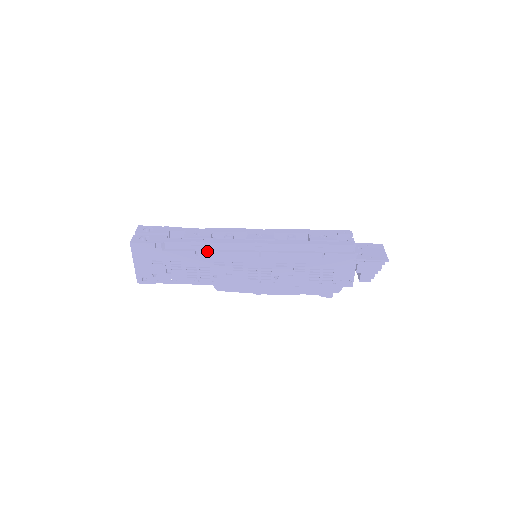
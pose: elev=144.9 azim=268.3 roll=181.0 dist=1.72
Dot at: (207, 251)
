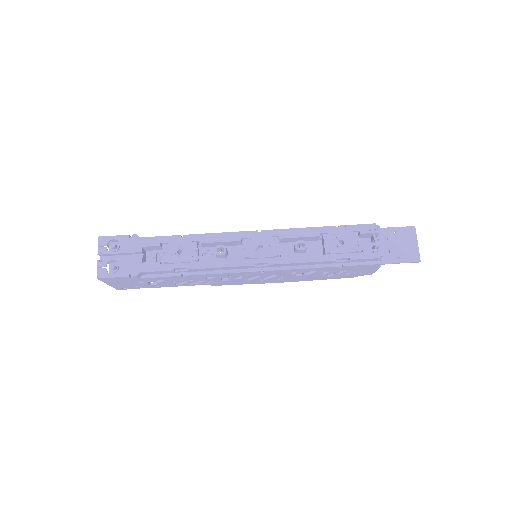
Dot at: (196, 275)
